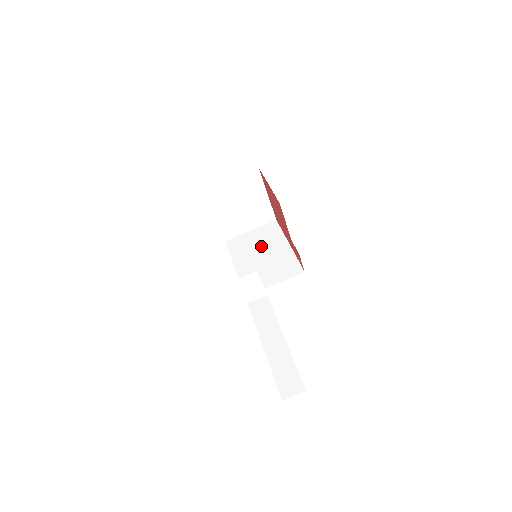
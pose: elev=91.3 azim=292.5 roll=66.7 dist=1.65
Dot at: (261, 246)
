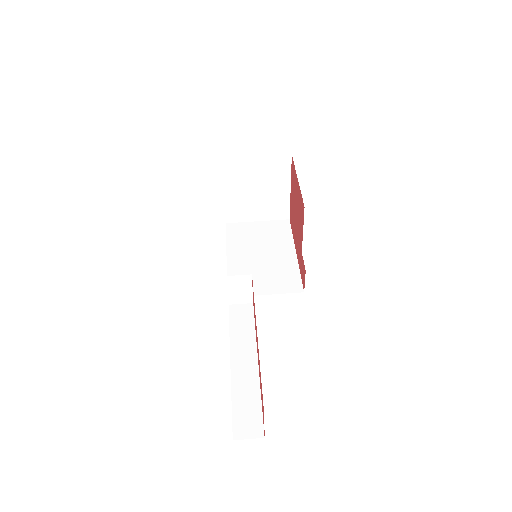
Dot at: (264, 243)
